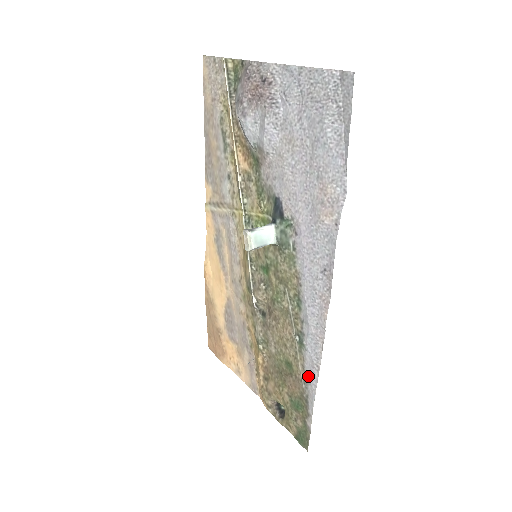
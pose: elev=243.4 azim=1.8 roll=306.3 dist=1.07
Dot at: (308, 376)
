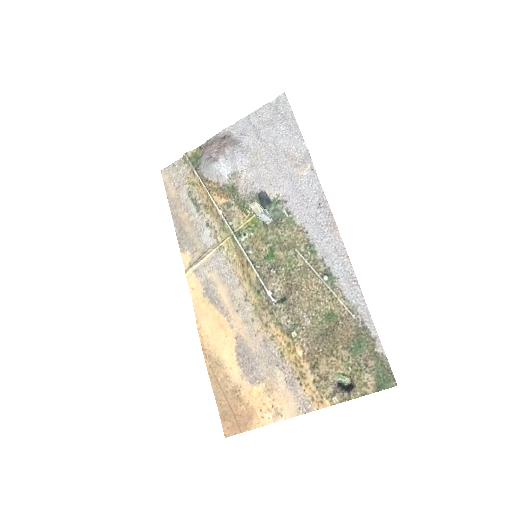
Dot at: (352, 300)
